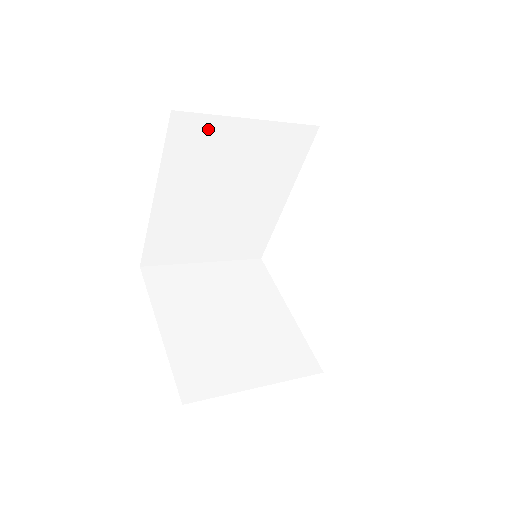
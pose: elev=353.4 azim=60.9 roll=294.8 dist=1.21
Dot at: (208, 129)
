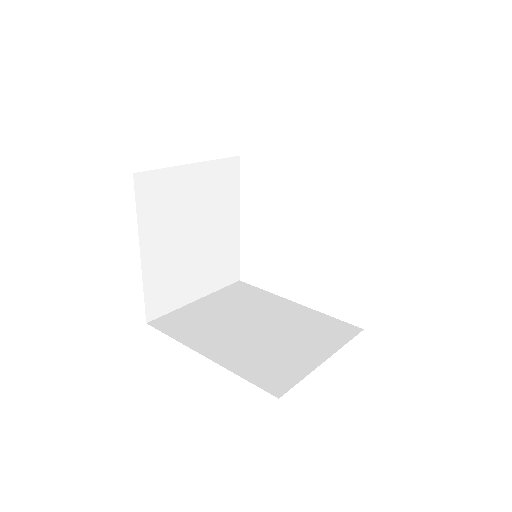
Dot at: occluded
